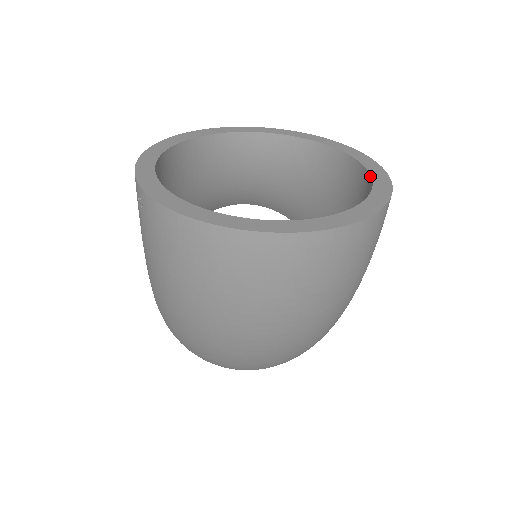
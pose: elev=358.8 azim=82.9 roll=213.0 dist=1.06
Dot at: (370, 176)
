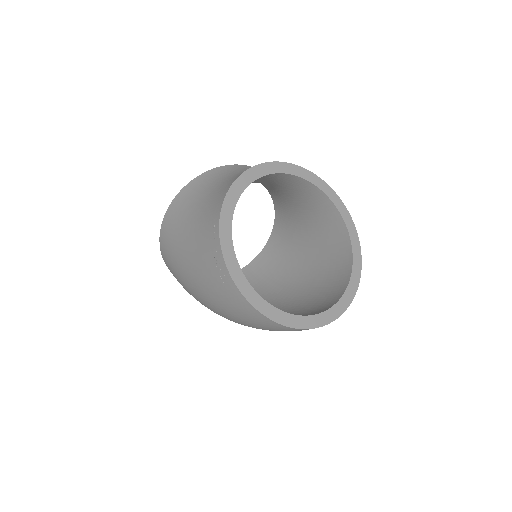
Dot at: (352, 249)
